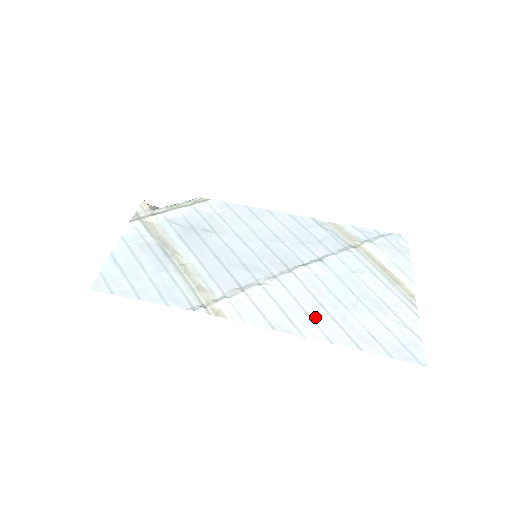
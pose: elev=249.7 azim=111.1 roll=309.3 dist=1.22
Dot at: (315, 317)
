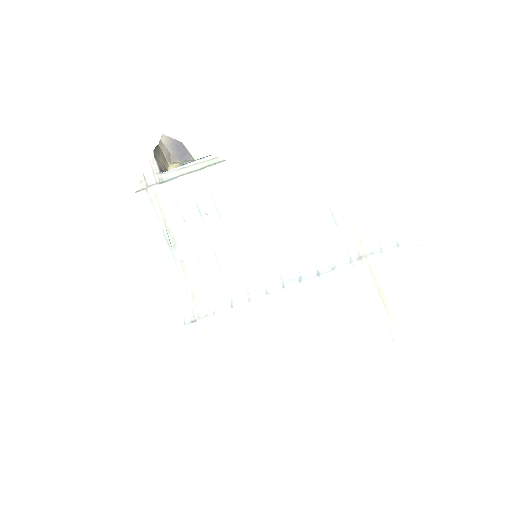
Dot at: (291, 345)
